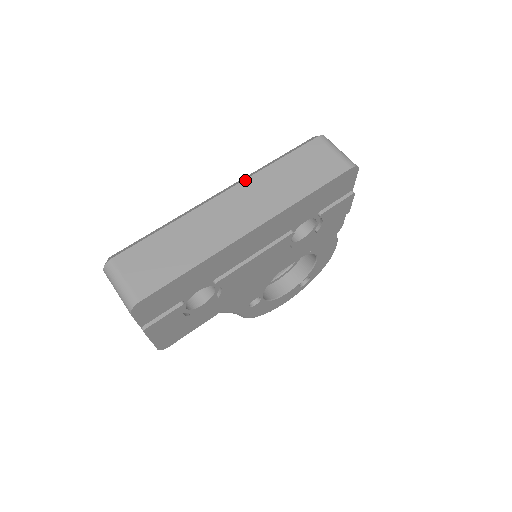
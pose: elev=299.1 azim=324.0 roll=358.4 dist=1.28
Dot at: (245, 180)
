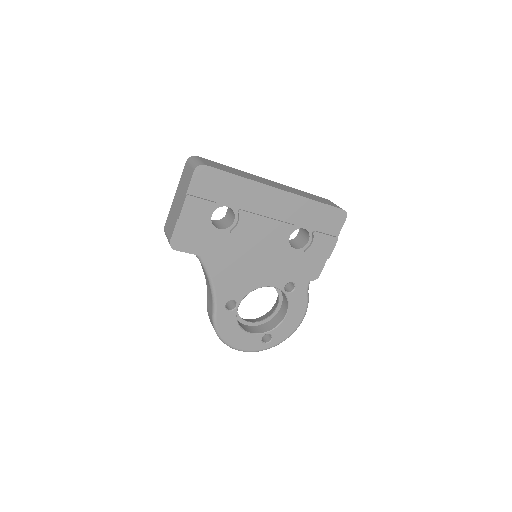
Dot at: (282, 184)
